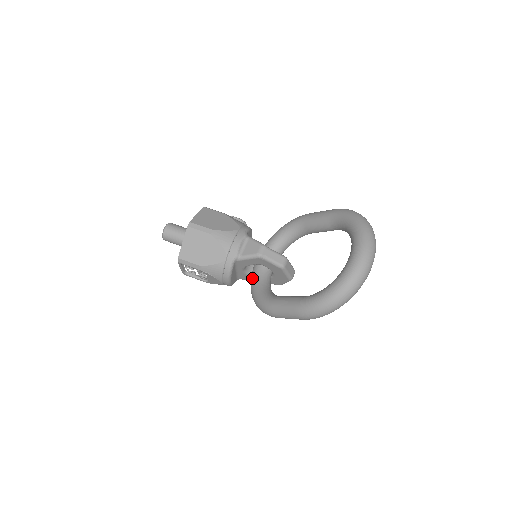
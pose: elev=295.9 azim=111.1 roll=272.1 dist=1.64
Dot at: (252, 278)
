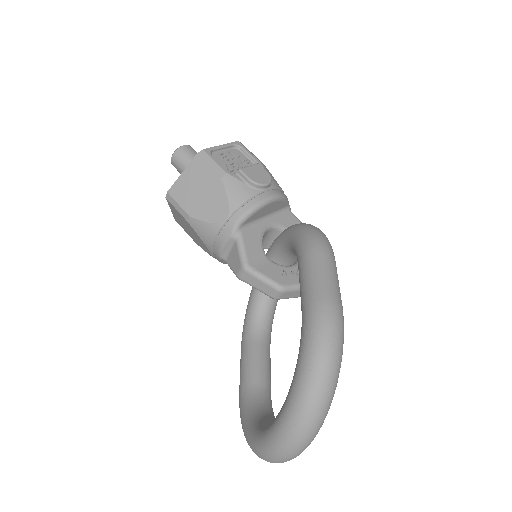
Dot at: occluded
